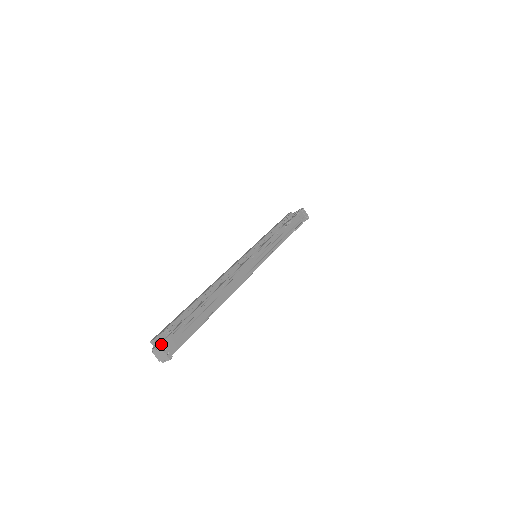
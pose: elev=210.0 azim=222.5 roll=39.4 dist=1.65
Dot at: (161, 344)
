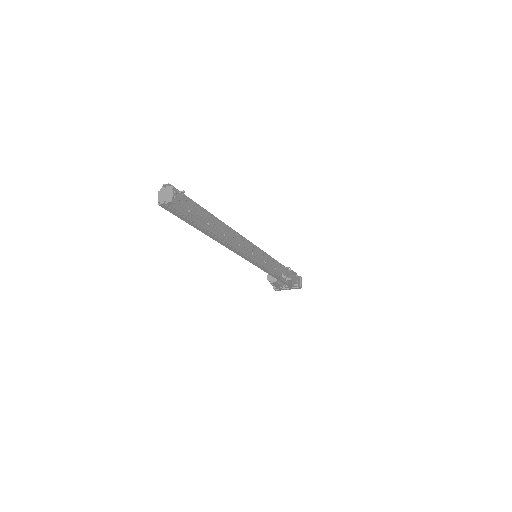
Dot at: occluded
